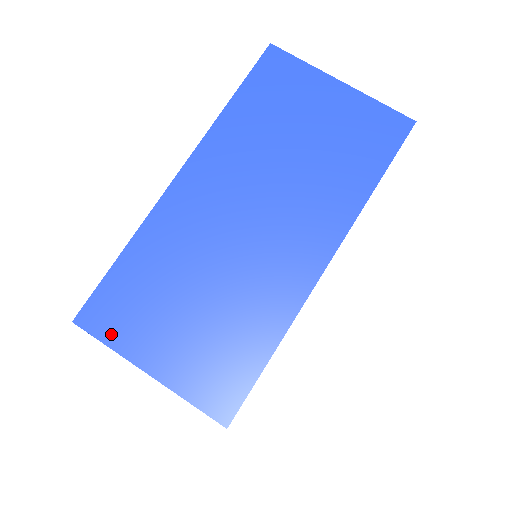
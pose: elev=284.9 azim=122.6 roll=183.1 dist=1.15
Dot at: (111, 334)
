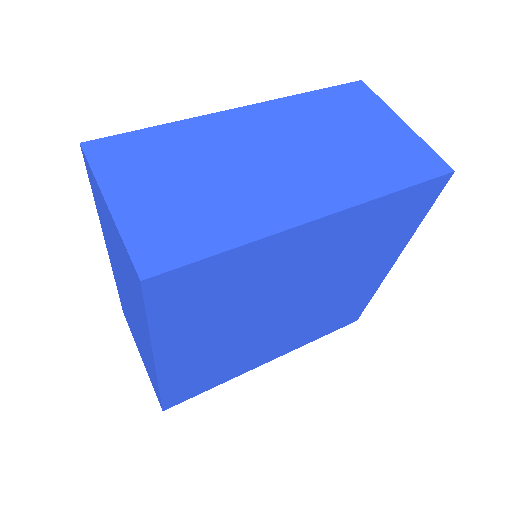
Dot at: (102, 165)
